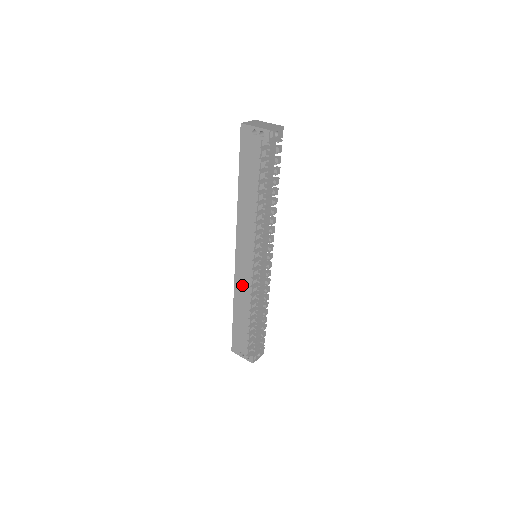
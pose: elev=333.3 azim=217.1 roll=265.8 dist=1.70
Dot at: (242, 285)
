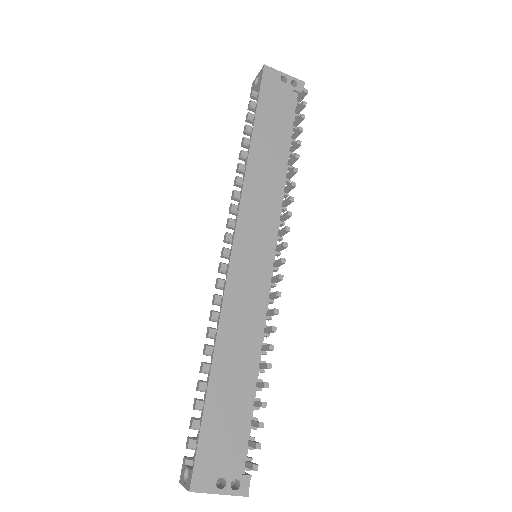
Dot at: (241, 304)
